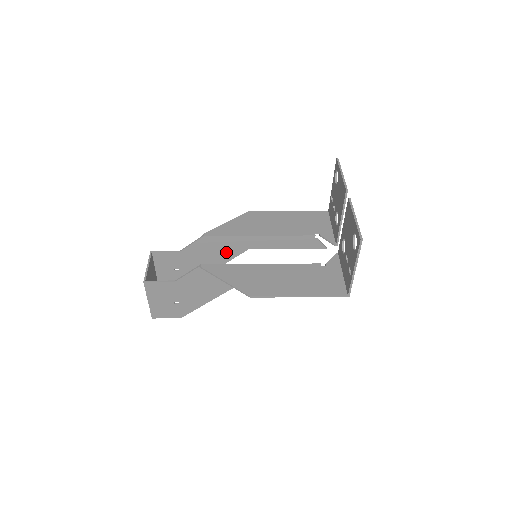
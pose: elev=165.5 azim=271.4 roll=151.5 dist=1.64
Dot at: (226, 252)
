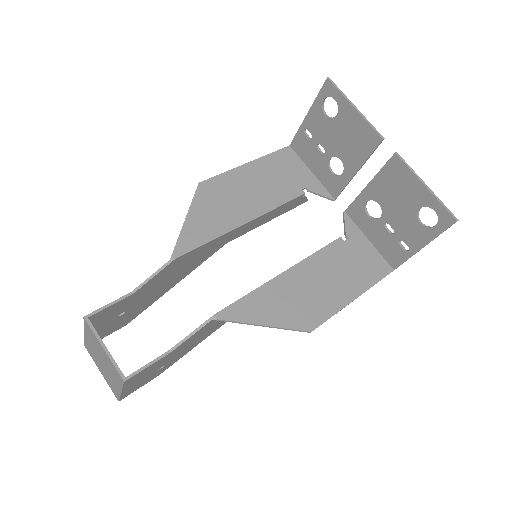
Dot at: (197, 261)
